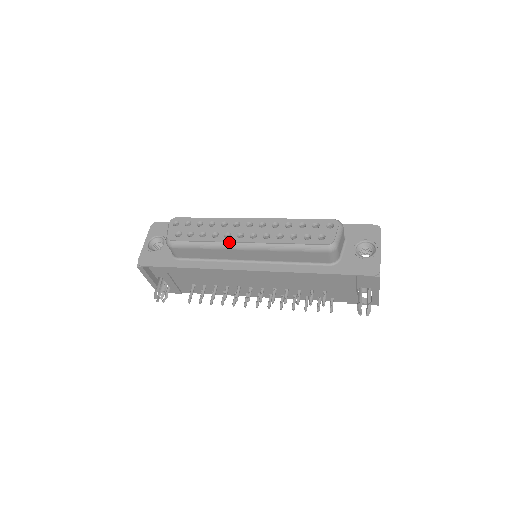
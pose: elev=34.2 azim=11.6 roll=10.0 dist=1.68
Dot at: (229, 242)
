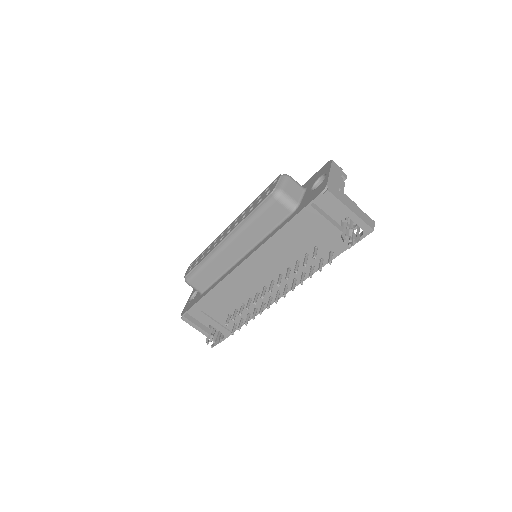
Dot at: (215, 248)
